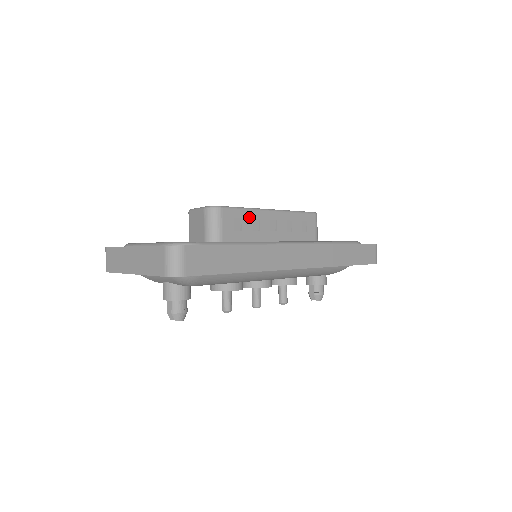
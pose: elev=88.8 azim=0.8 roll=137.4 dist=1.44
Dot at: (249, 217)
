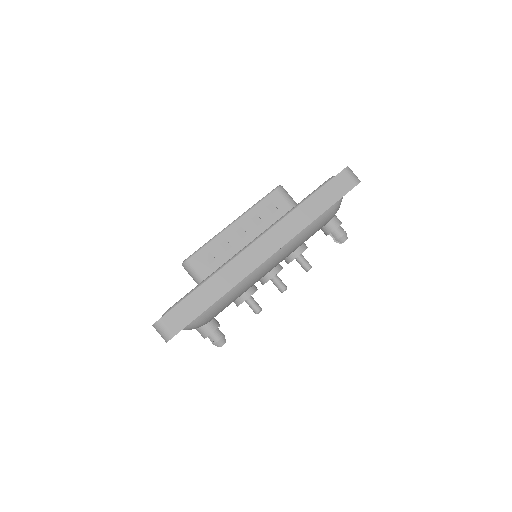
Dot at: (216, 245)
